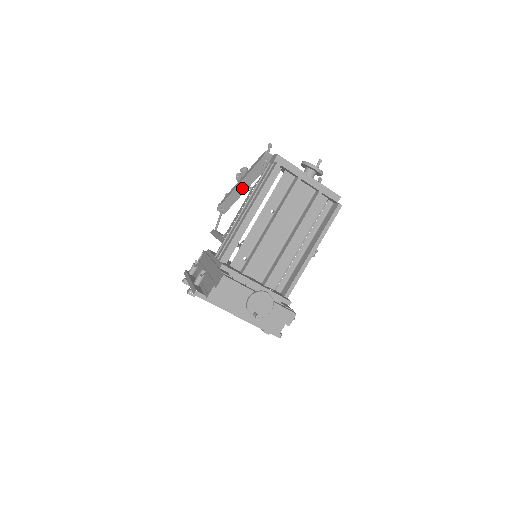
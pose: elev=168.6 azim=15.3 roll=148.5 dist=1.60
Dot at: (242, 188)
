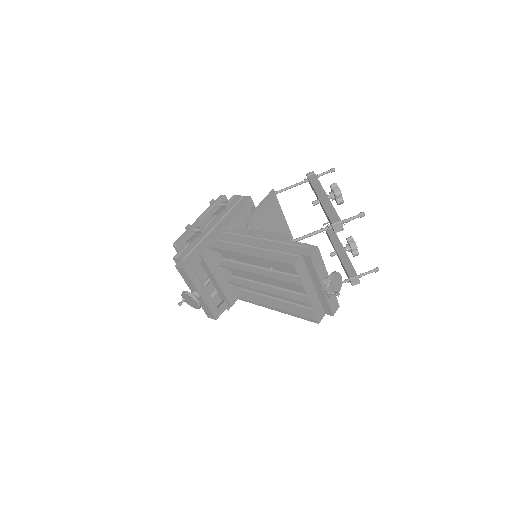
Dot at: (315, 203)
